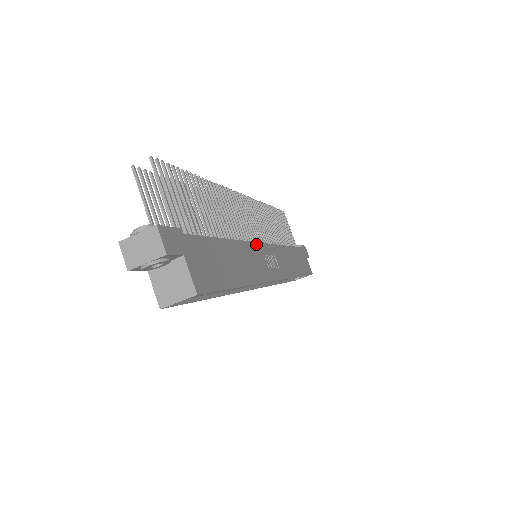
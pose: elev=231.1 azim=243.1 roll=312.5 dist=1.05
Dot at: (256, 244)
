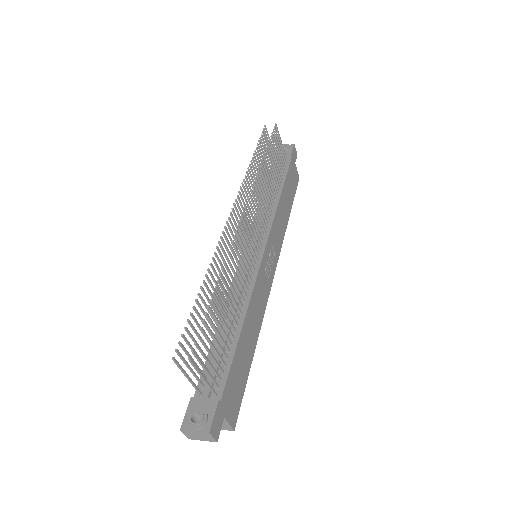
Dot at: (259, 272)
